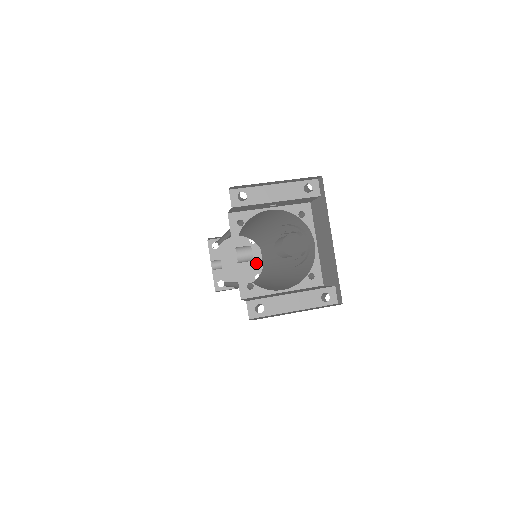
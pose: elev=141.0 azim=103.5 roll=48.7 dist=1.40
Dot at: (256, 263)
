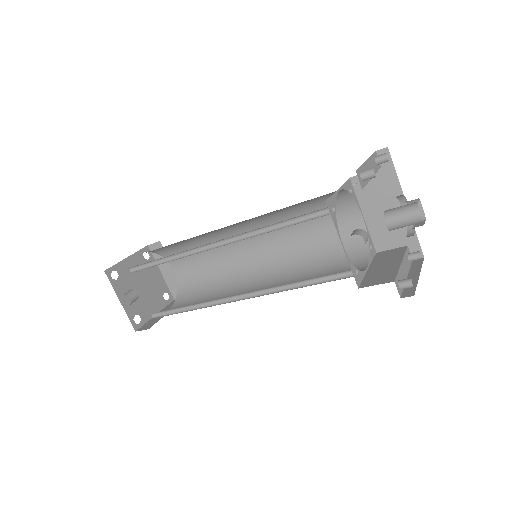
Dot at: (158, 281)
